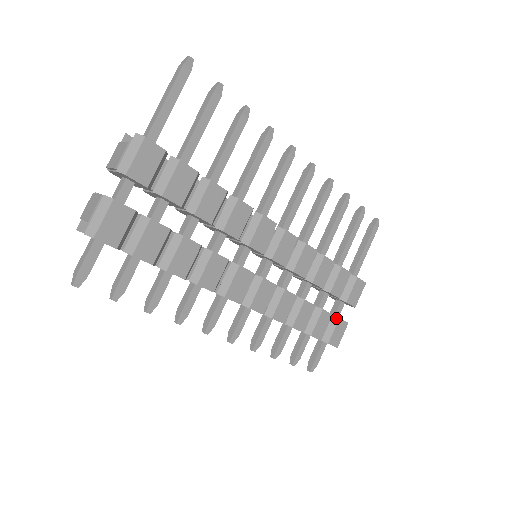
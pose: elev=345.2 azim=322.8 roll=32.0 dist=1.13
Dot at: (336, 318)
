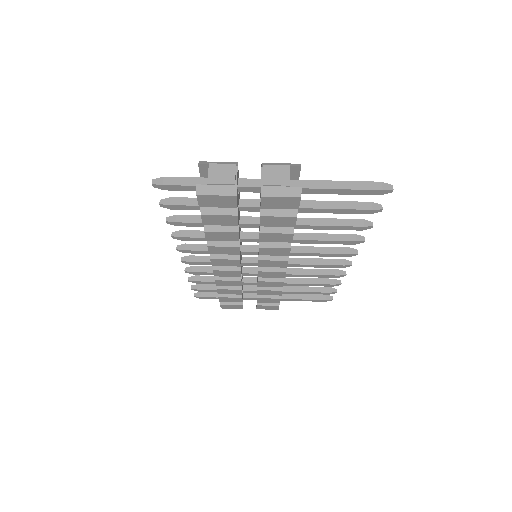
Dot at: (242, 303)
